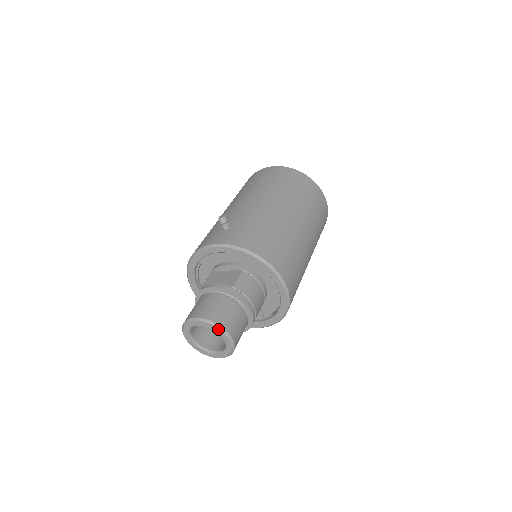
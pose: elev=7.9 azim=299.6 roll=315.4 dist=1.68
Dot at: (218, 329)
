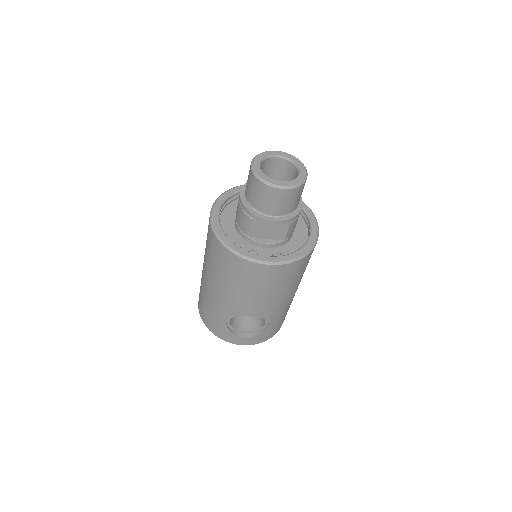
Dot at: (299, 160)
